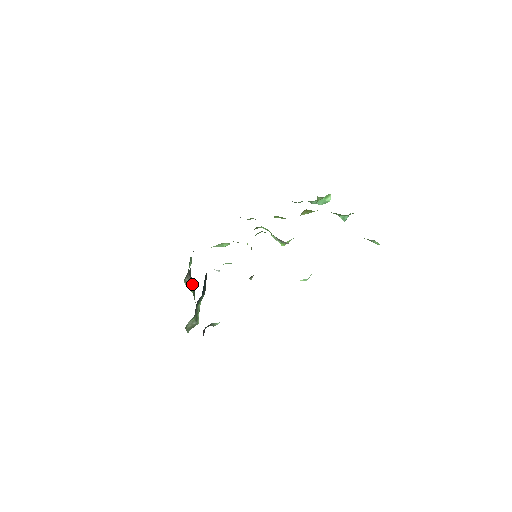
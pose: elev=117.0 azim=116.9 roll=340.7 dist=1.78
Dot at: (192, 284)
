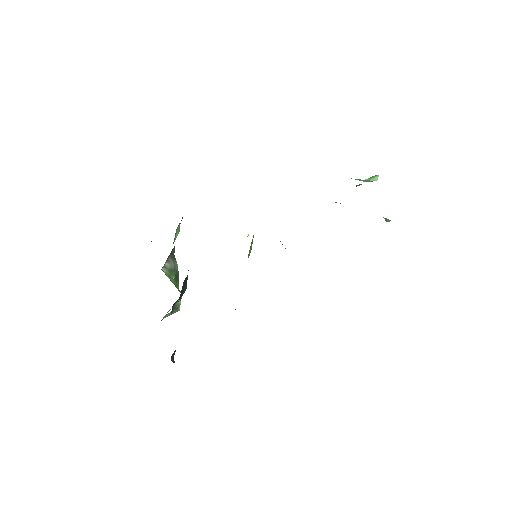
Dot at: (174, 267)
